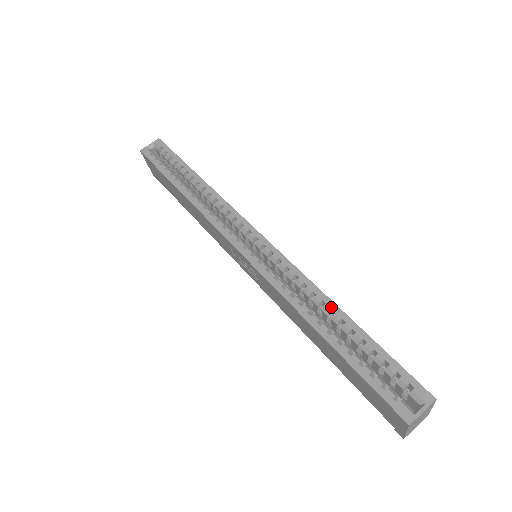
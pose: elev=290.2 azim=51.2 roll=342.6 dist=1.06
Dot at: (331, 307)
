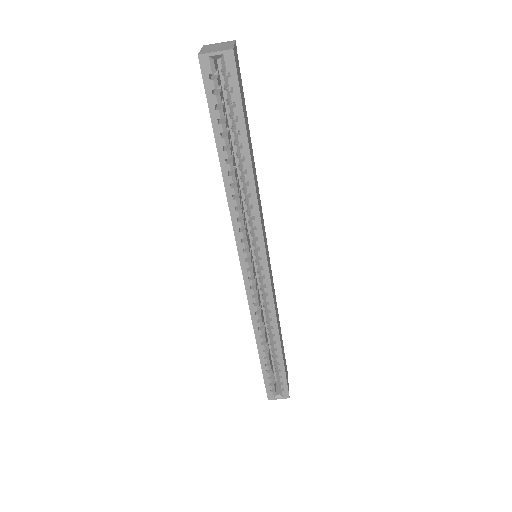
Dot at: (276, 340)
